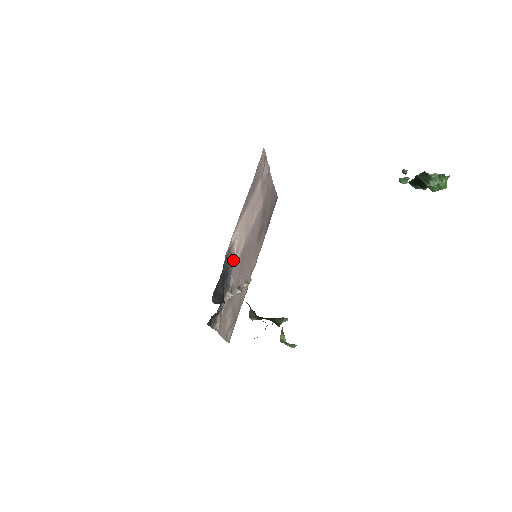
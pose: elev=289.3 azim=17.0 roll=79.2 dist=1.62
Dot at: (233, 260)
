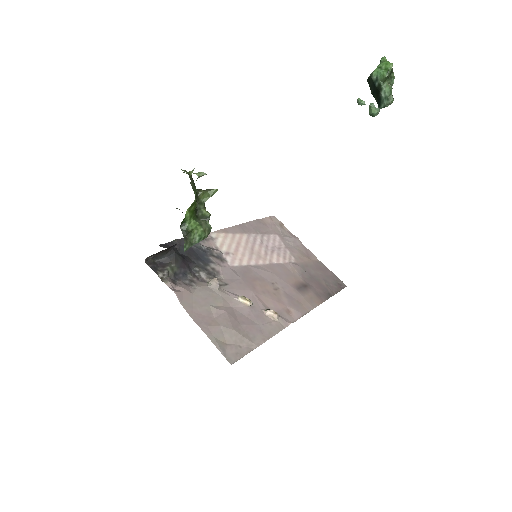
Dot at: (222, 259)
